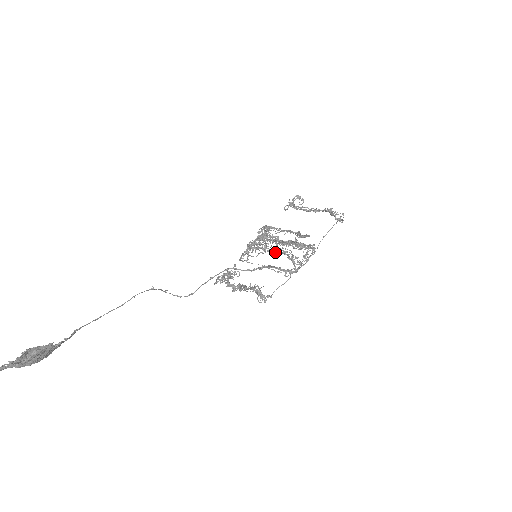
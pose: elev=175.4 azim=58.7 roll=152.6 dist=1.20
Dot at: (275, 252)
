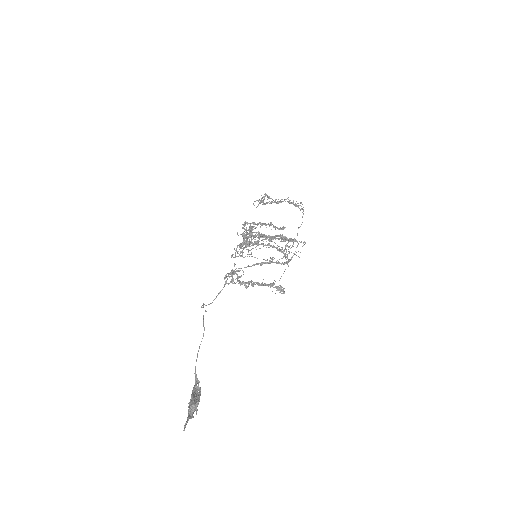
Dot at: occluded
